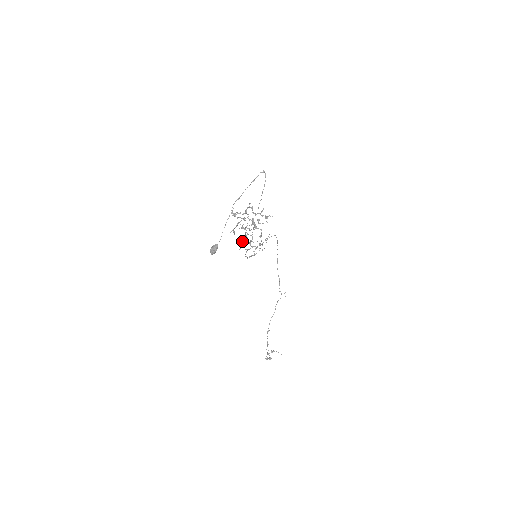
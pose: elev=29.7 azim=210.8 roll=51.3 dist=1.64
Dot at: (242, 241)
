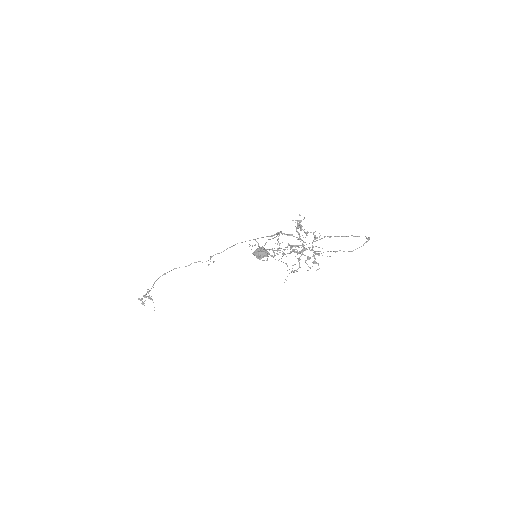
Dot at: (272, 248)
